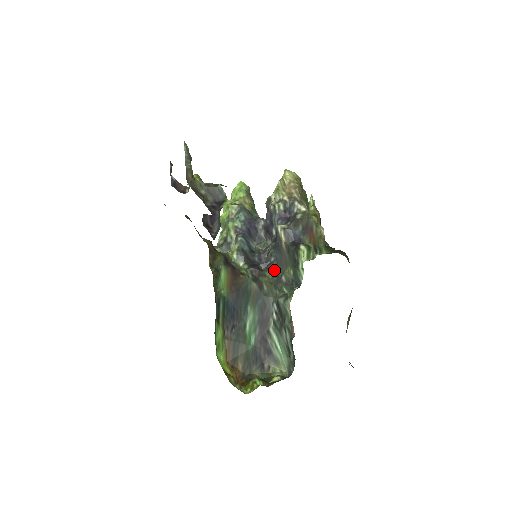
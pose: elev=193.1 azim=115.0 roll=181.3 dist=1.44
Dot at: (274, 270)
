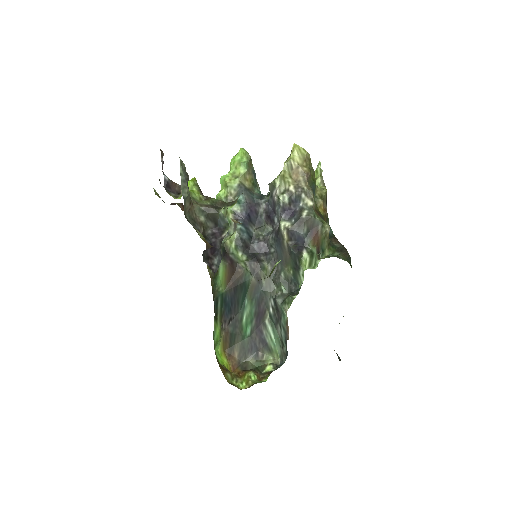
Dot at: (273, 262)
